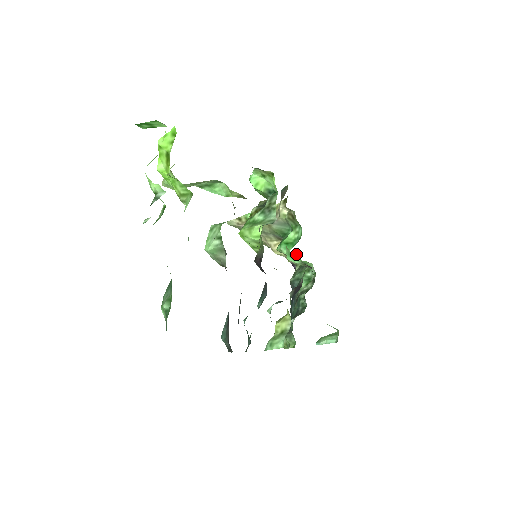
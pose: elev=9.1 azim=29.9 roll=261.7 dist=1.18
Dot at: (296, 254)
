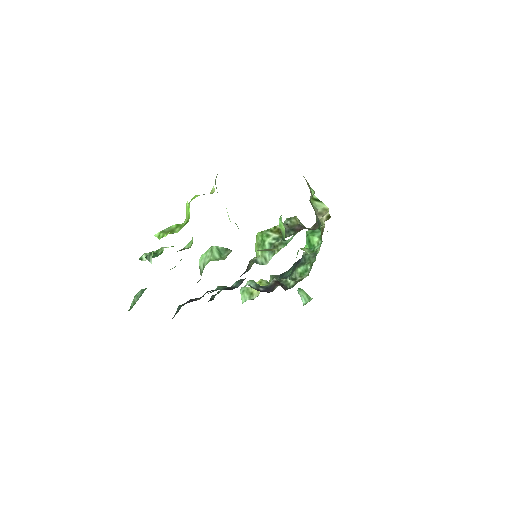
Dot at: occluded
